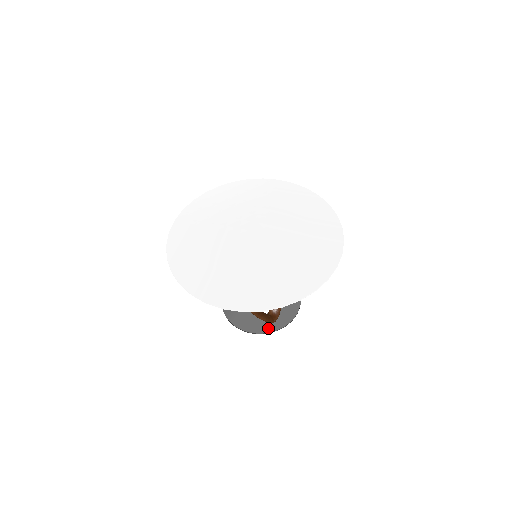
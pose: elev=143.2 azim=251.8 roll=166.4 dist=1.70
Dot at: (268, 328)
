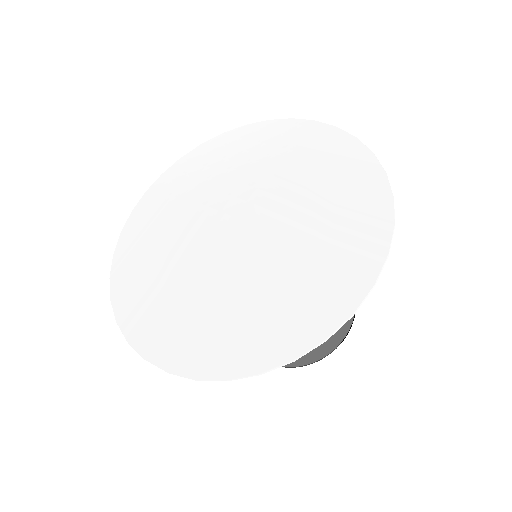
Dot at: occluded
